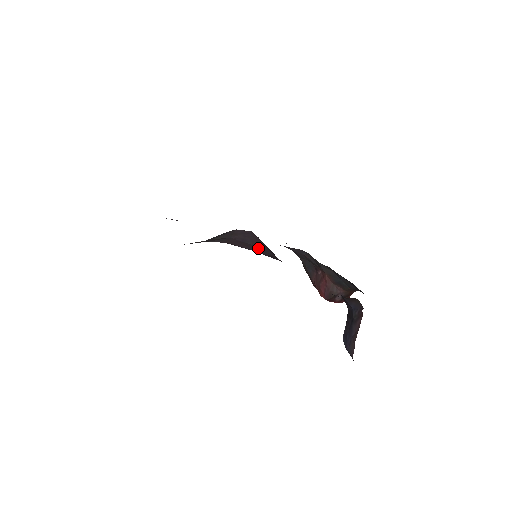
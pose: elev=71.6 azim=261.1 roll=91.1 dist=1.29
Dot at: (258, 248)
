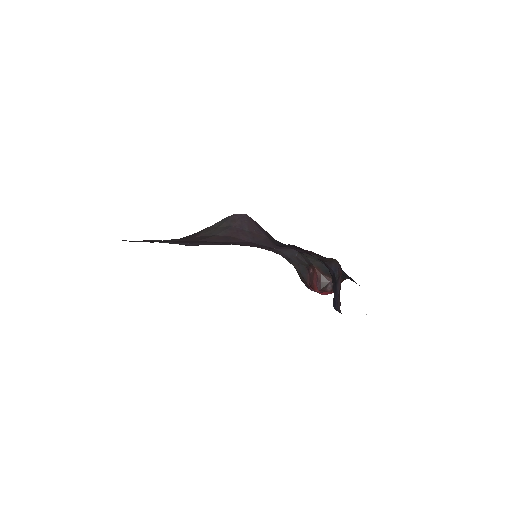
Dot at: (254, 233)
